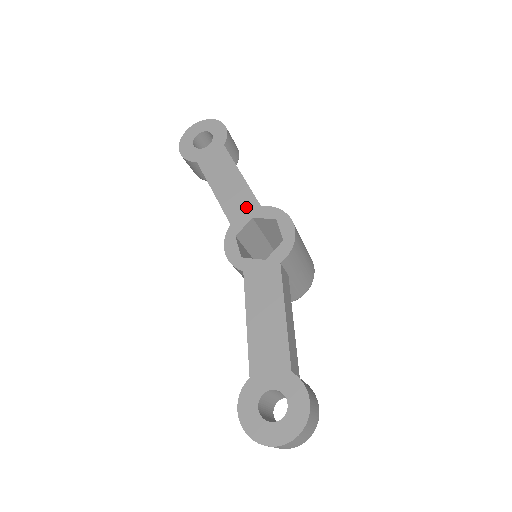
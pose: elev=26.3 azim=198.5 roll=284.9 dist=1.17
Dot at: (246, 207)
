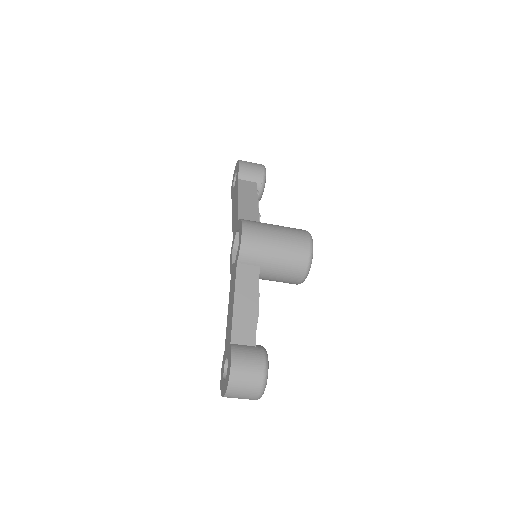
Dot at: (236, 224)
